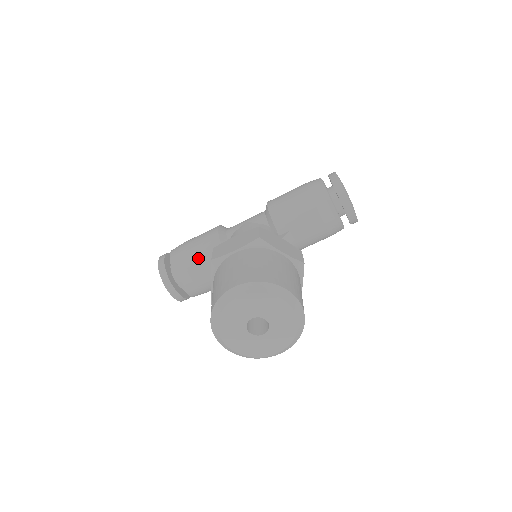
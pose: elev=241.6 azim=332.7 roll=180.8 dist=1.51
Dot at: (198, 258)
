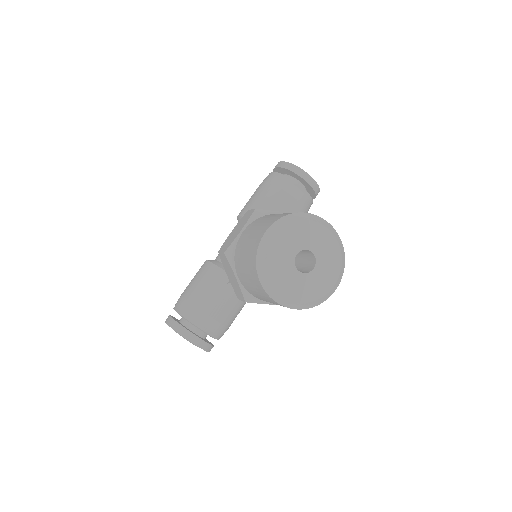
Dot at: (204, 291)
